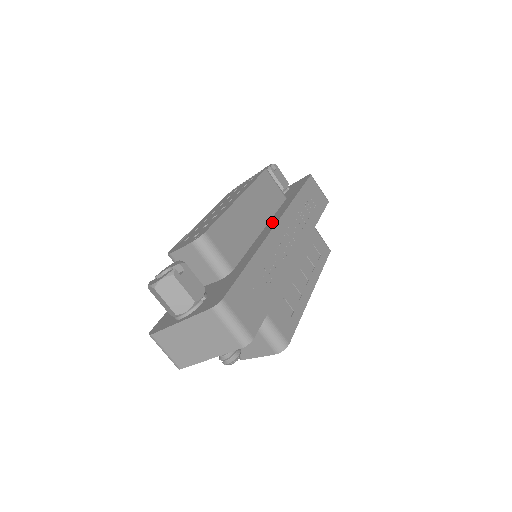
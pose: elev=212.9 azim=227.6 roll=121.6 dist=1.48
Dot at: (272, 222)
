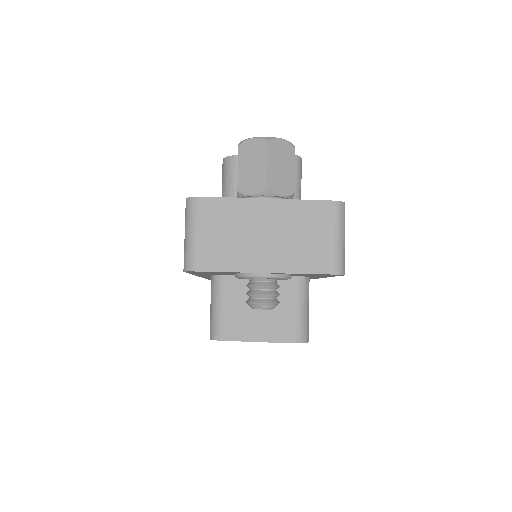
Dot at: occluded
